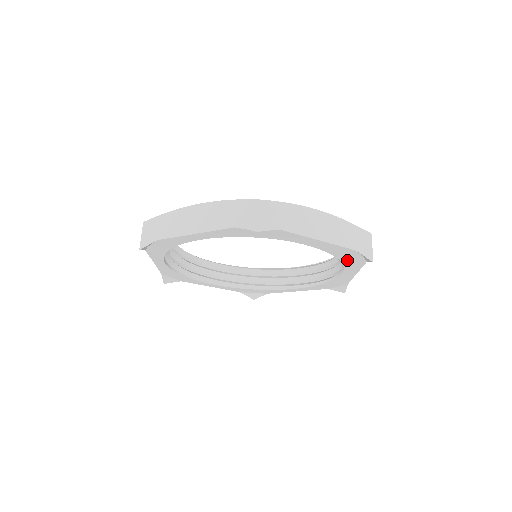
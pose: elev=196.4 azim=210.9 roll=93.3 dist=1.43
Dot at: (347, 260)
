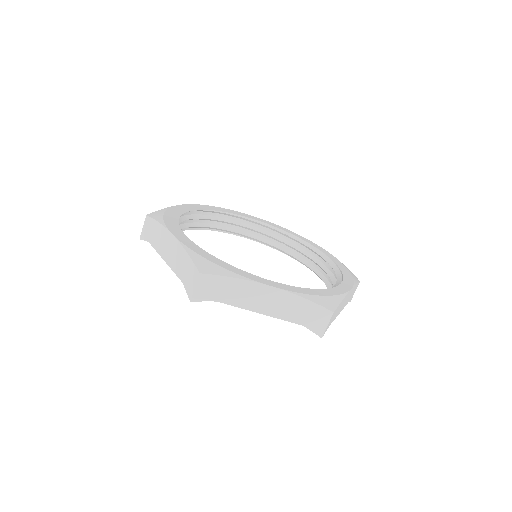
Dot at: occluded
